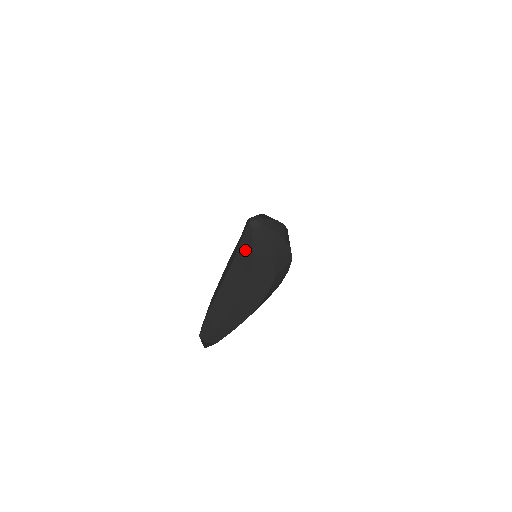
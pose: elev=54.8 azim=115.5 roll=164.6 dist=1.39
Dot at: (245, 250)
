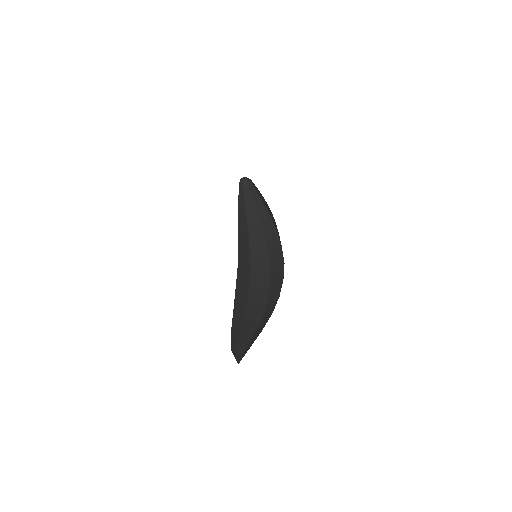
Dot at: occluded
